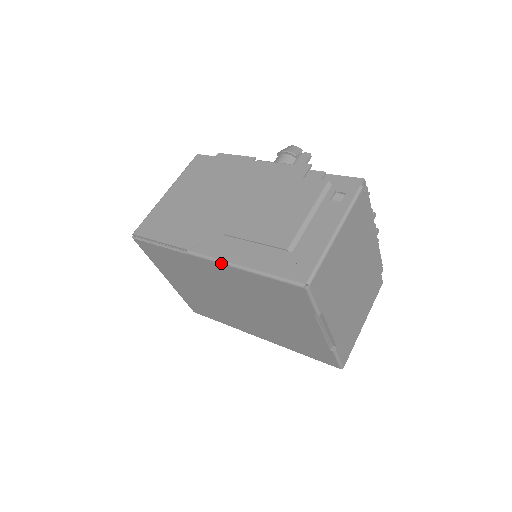
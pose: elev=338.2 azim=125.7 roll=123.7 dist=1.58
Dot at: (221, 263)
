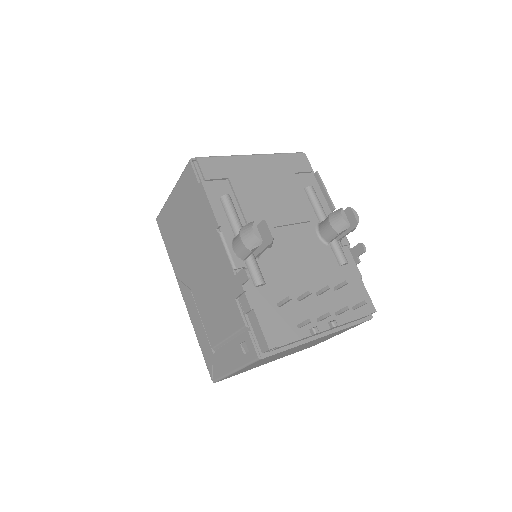
Dot at: (188, 310)
